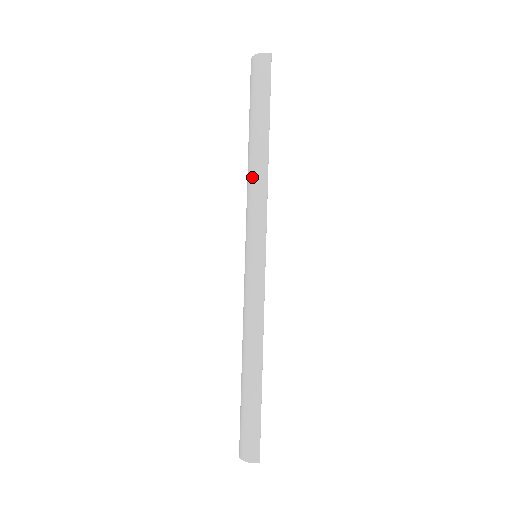
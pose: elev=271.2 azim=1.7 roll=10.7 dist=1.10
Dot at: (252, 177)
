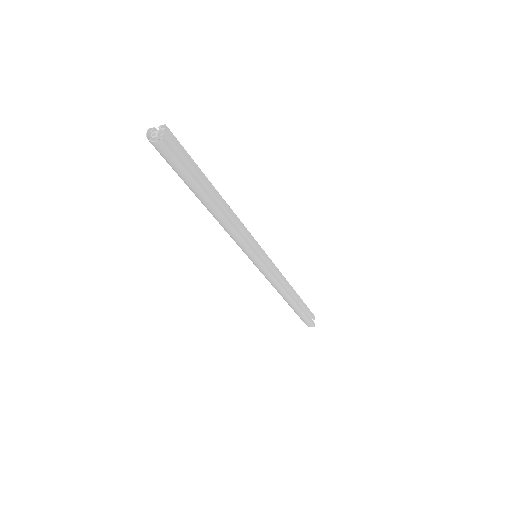
Dot at: occluded
